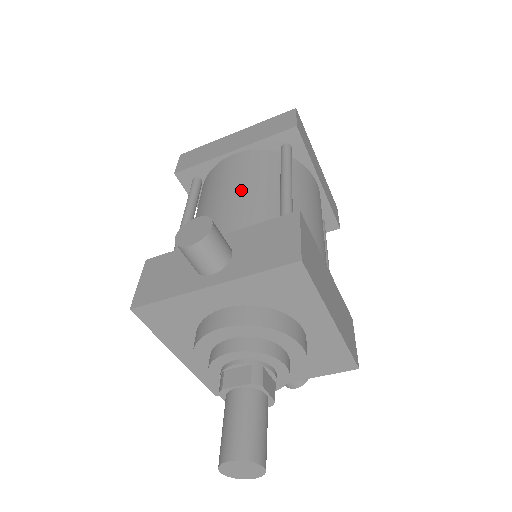
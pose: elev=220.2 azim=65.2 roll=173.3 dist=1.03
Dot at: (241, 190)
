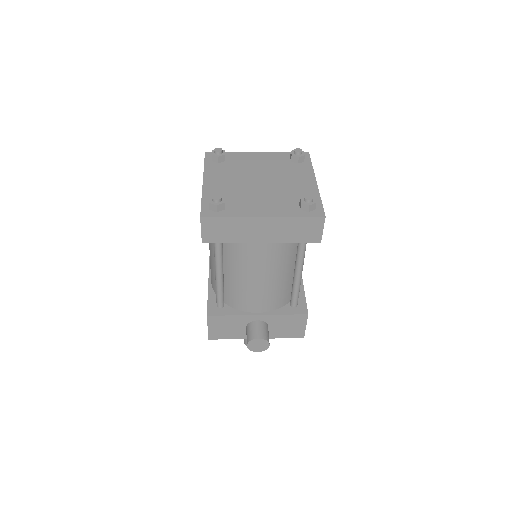
Dot at: (270, 281)
